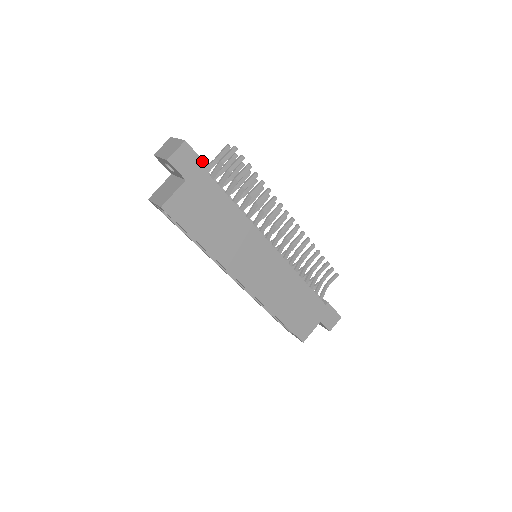
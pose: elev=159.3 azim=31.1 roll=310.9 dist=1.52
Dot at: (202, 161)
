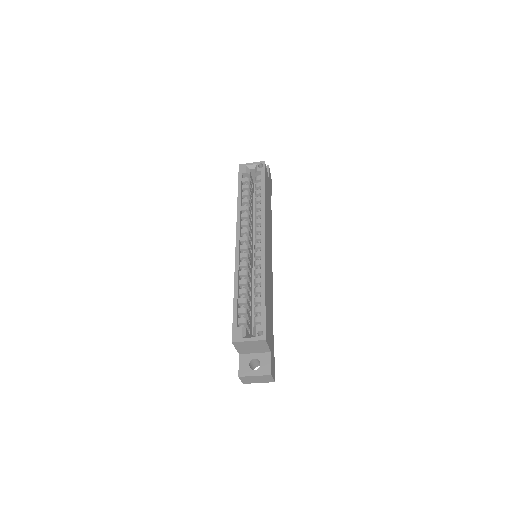
Dot at: (271, 189)
